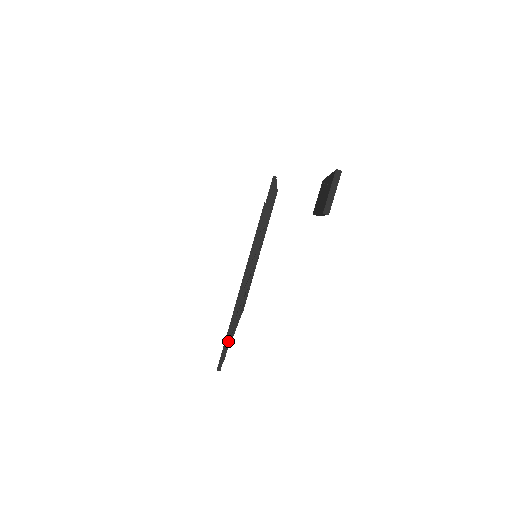
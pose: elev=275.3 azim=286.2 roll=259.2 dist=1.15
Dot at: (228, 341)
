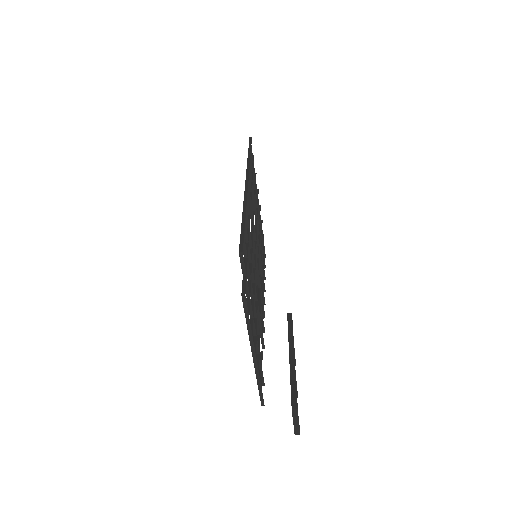
Dot at: (261, 389)
